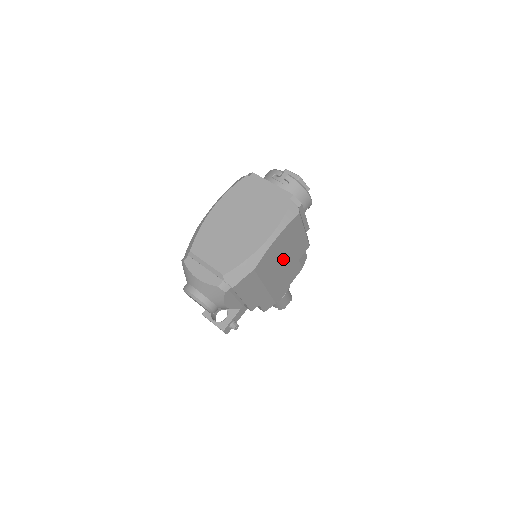
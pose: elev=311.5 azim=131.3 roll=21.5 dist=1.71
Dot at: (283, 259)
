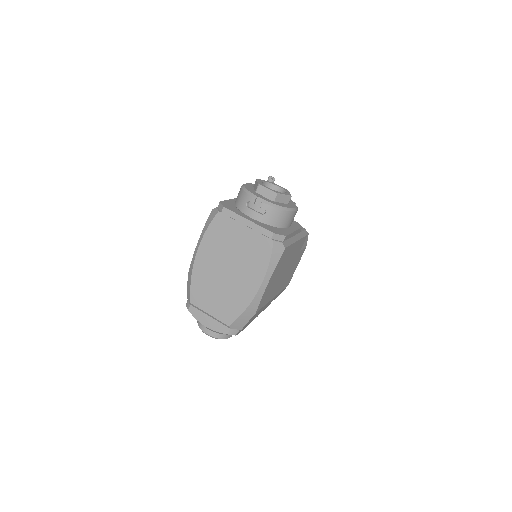
Dot at: (282, 273)
